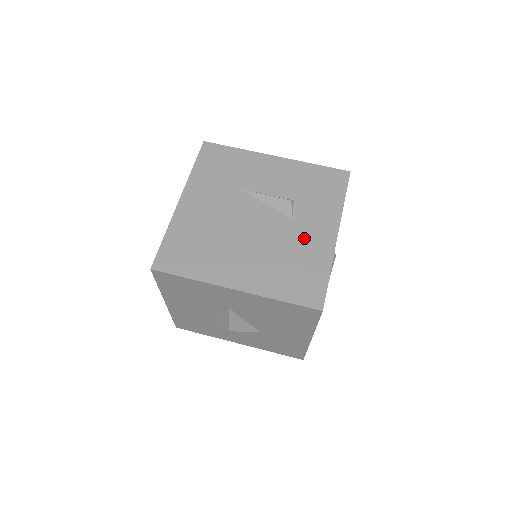
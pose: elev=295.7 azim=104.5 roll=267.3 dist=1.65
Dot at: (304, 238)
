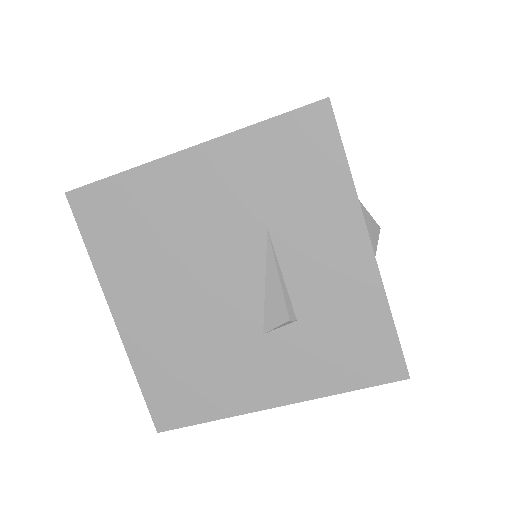
Dot at: (242, 366)
